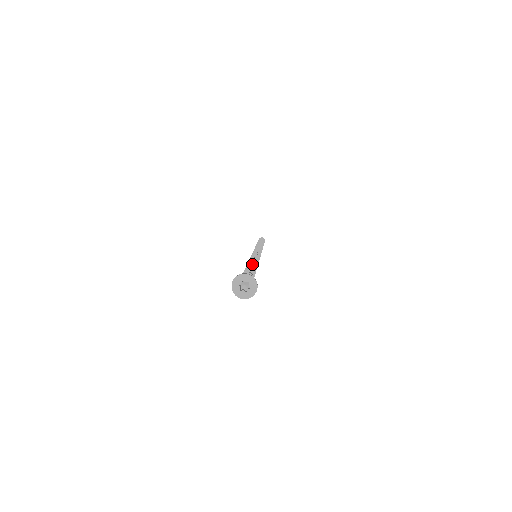
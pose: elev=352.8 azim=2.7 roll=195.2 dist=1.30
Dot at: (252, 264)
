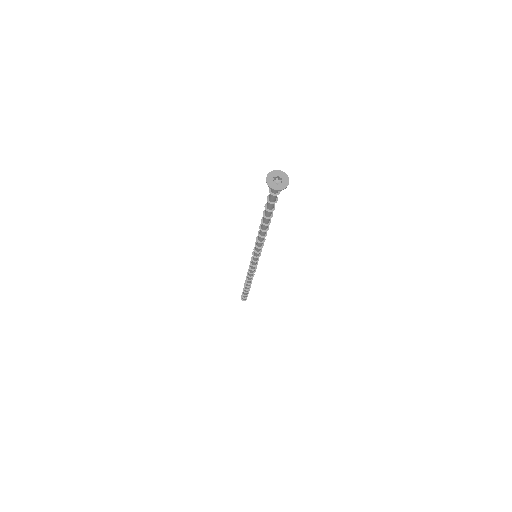
Dot at: occluded
